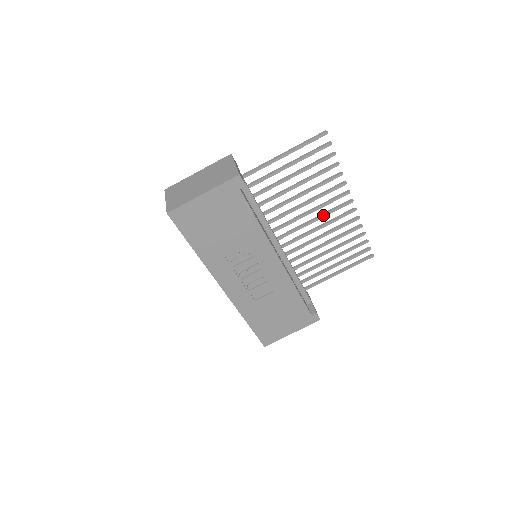
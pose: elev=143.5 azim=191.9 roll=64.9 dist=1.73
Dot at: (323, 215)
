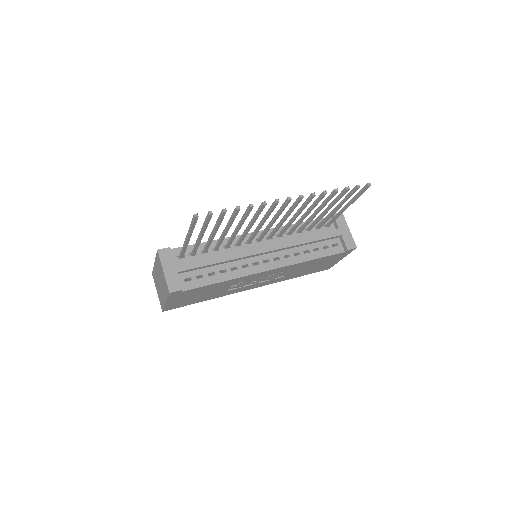
Dot at: (276, 217)
